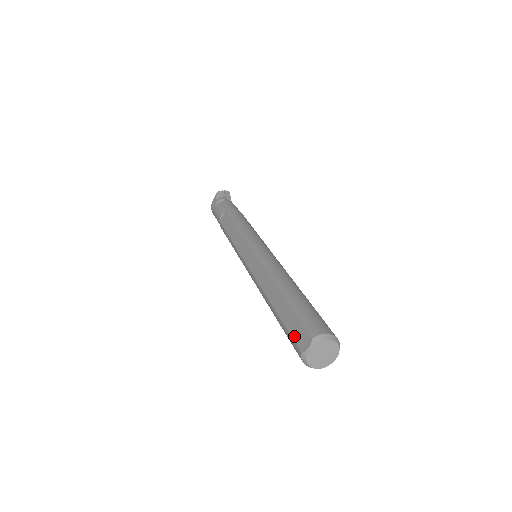
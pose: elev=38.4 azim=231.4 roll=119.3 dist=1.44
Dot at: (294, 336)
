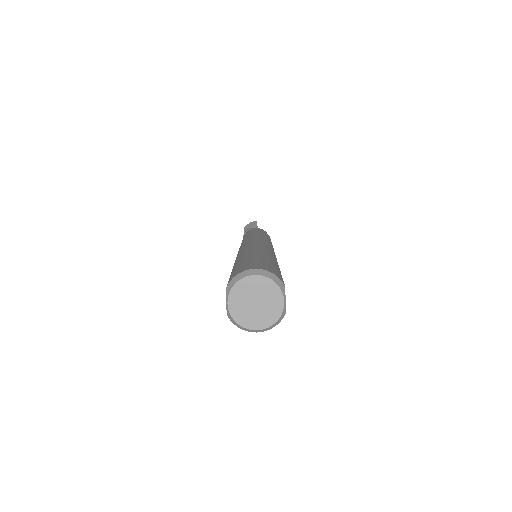
Dot at: occluded
